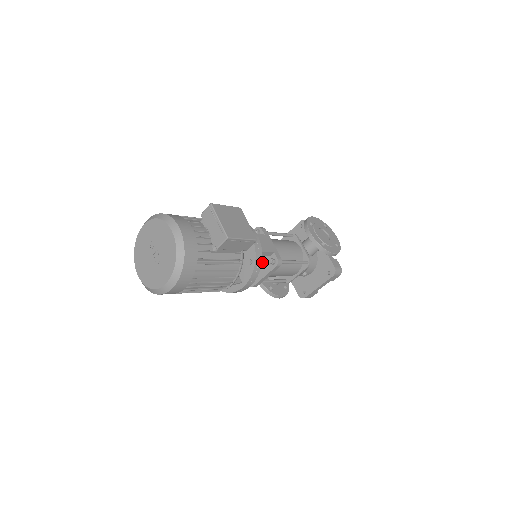
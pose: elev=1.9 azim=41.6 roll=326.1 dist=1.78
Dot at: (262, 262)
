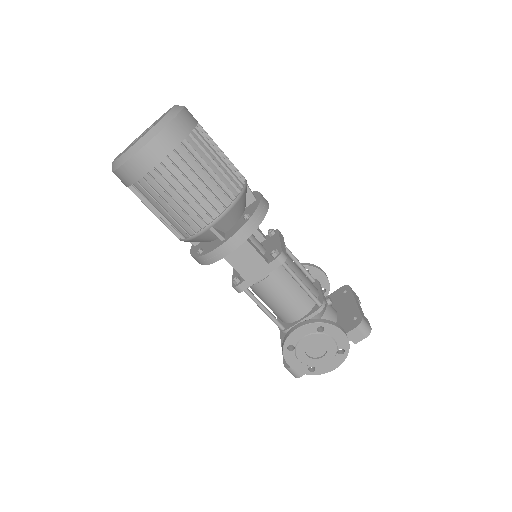
Dot at: (265, 246)
